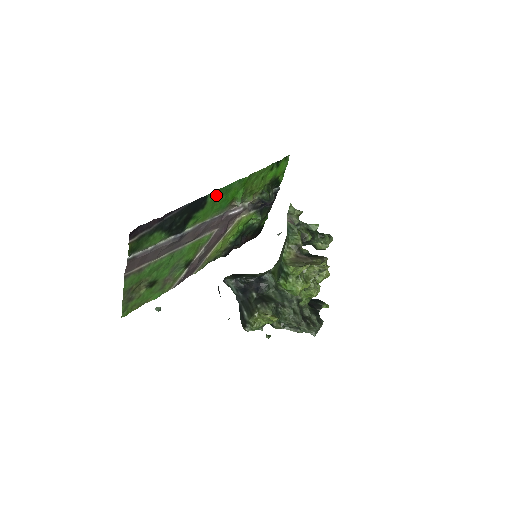
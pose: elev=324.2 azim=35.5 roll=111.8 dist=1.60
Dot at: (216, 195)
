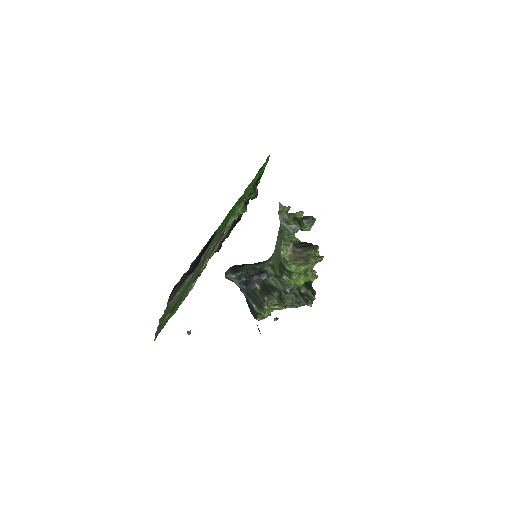
Dot at: (222, 223)
